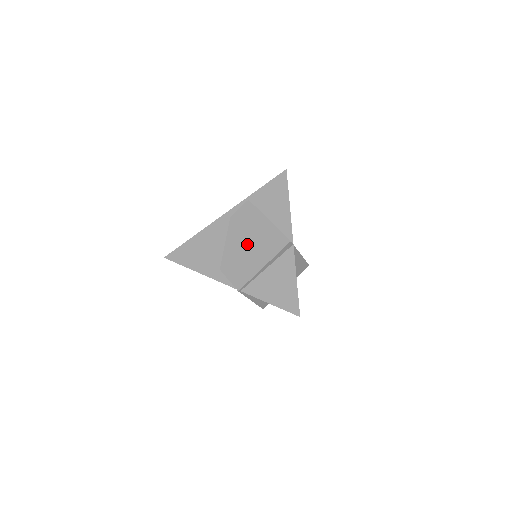
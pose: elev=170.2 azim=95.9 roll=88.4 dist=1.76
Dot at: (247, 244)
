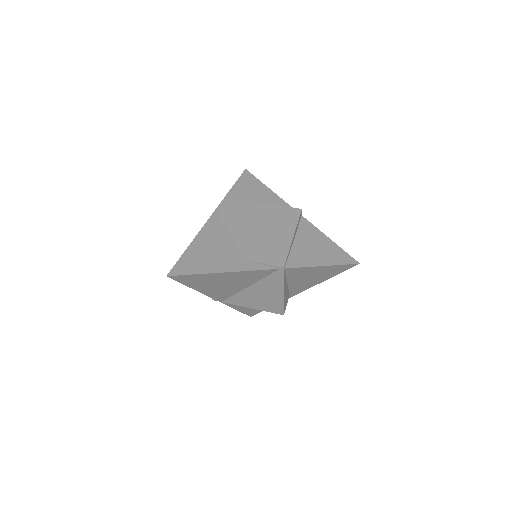
Dot at: (258, 228)
